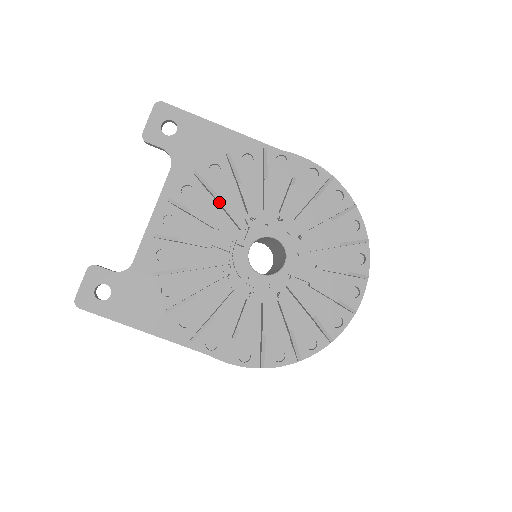
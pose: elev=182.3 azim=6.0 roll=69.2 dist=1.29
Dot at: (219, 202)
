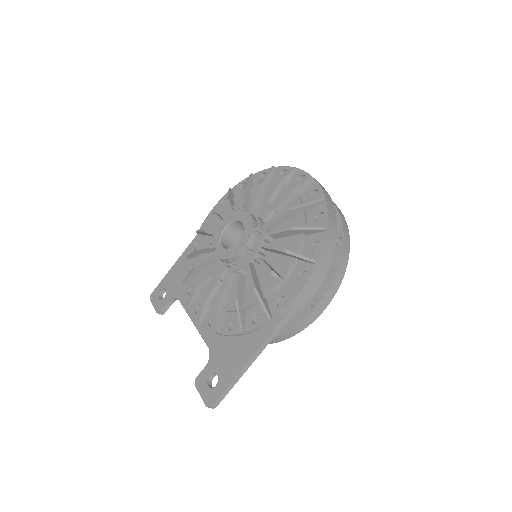
Dot at: (198, 266)
